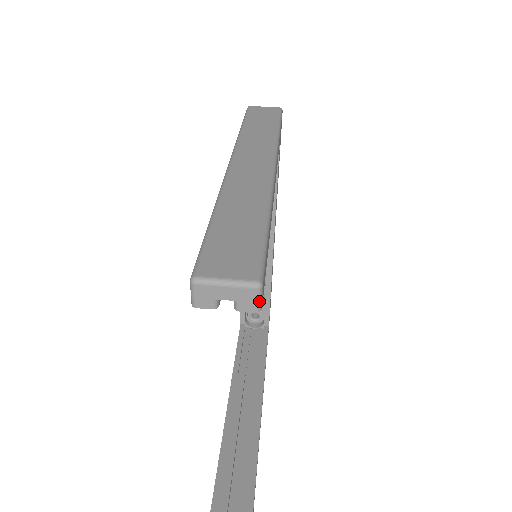
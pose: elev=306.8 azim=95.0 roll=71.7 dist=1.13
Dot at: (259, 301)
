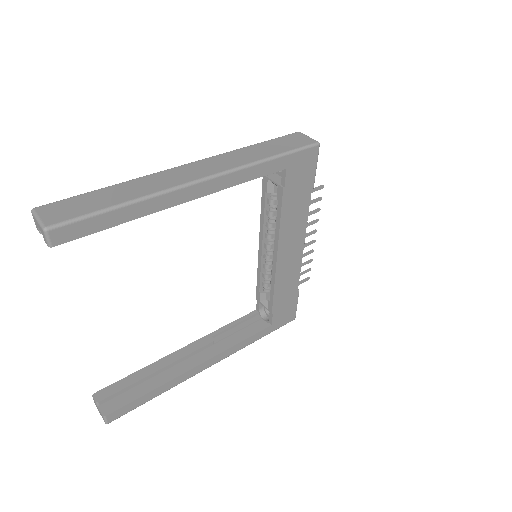
Dot at: (47, 240)
